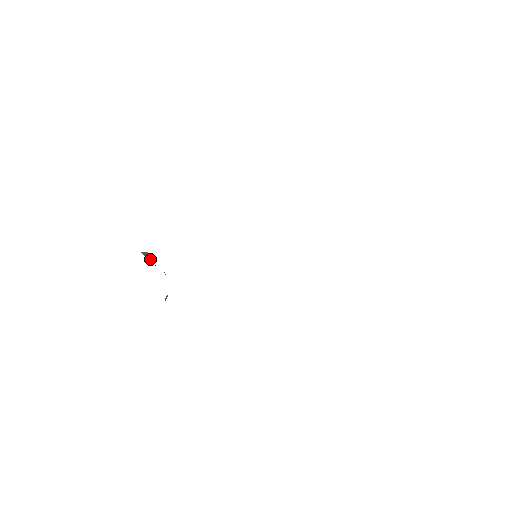
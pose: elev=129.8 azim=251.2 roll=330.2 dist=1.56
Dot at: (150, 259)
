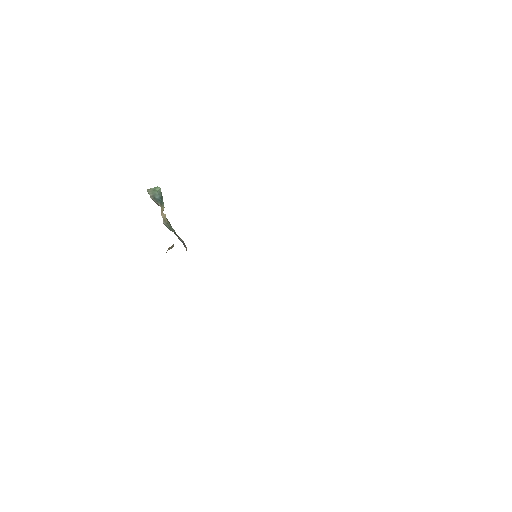
Dot at: (160, 198)
